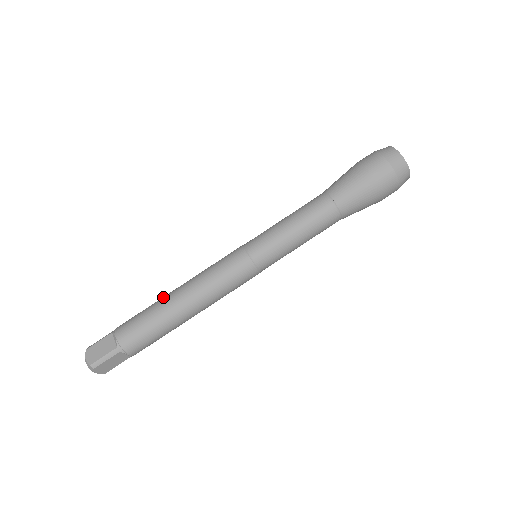
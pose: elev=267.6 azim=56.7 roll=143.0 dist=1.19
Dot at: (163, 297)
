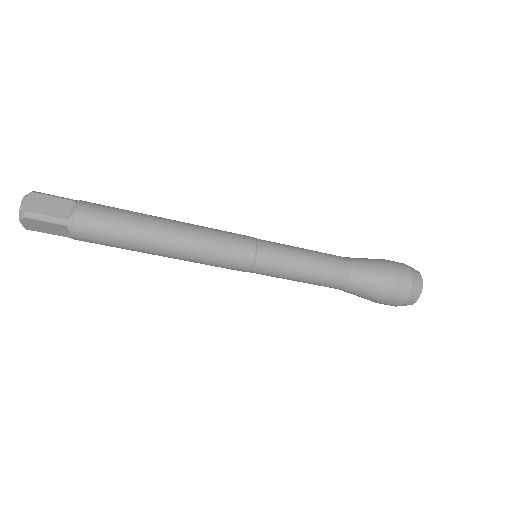
Dot at: (146, 241)
